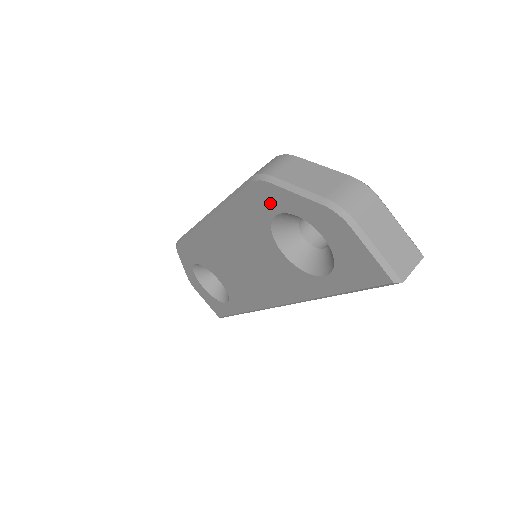
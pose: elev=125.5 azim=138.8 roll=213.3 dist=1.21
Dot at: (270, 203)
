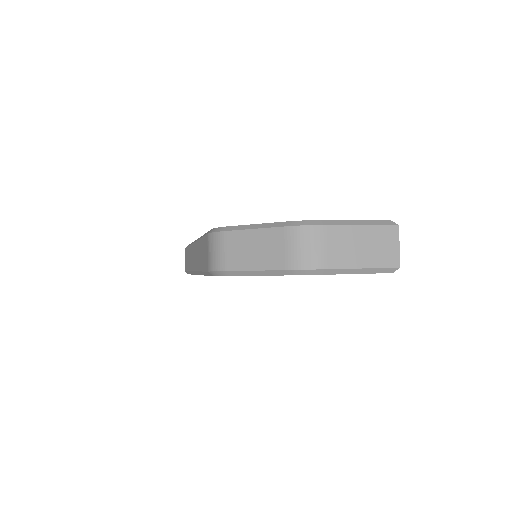
Dot at: occluded
